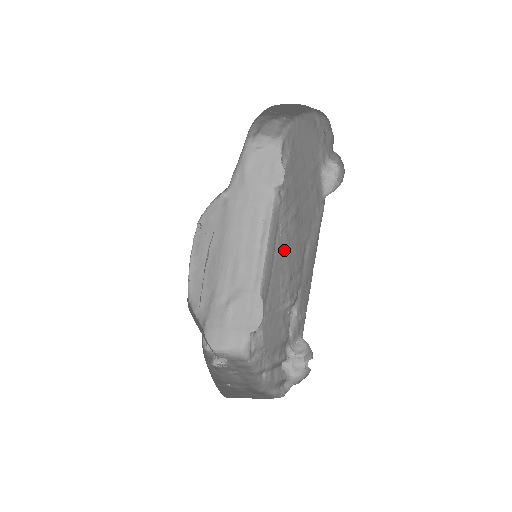
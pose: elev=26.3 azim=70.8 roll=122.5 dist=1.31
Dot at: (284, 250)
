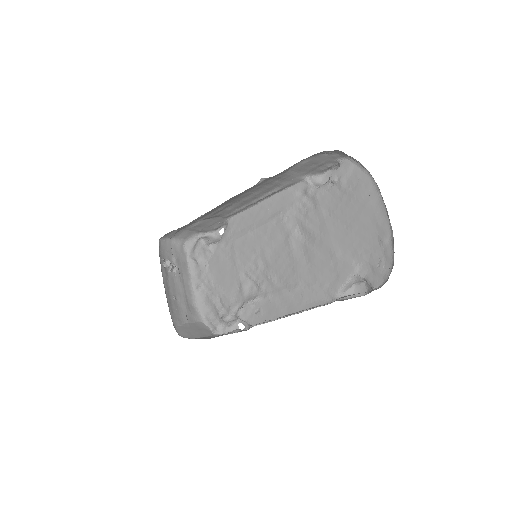
Dot at: (276, 241)
